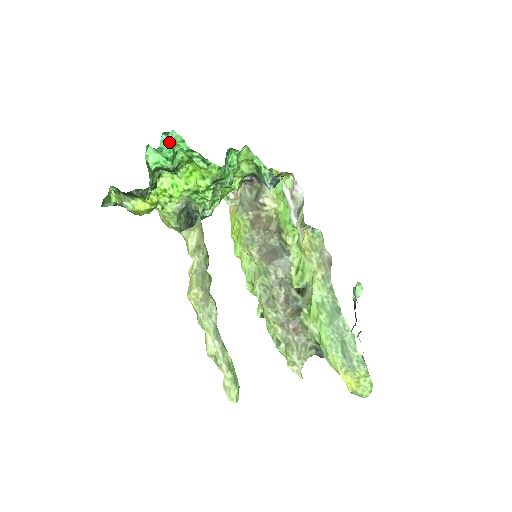
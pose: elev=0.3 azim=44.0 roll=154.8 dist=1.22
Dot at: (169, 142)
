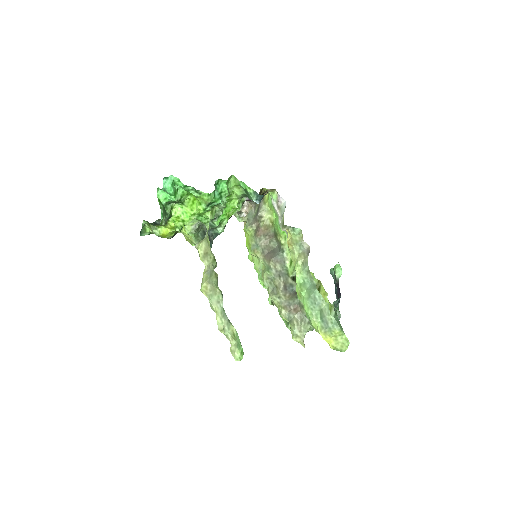
Dot at: (169, 183)
